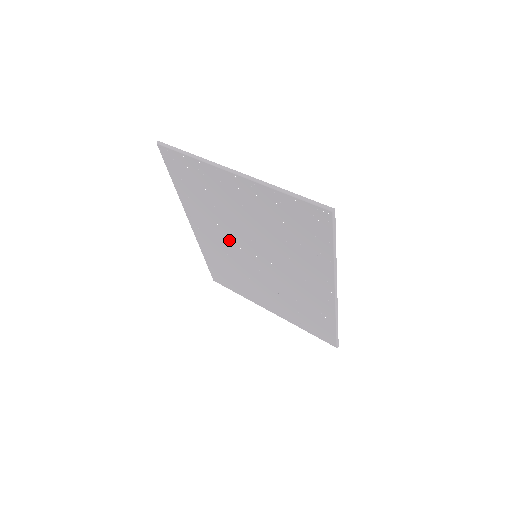
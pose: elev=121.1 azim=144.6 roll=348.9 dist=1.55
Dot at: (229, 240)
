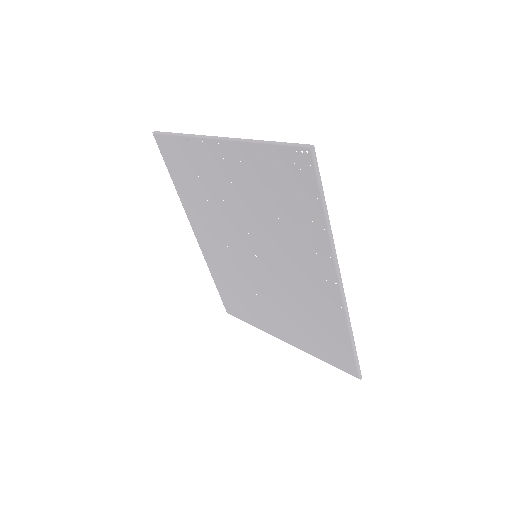
Dot at: (229, 242)
